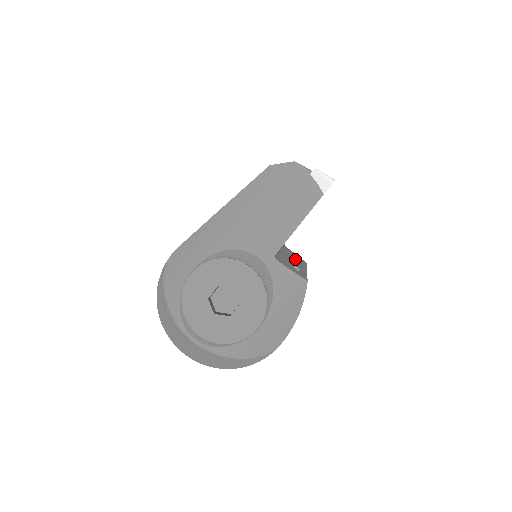
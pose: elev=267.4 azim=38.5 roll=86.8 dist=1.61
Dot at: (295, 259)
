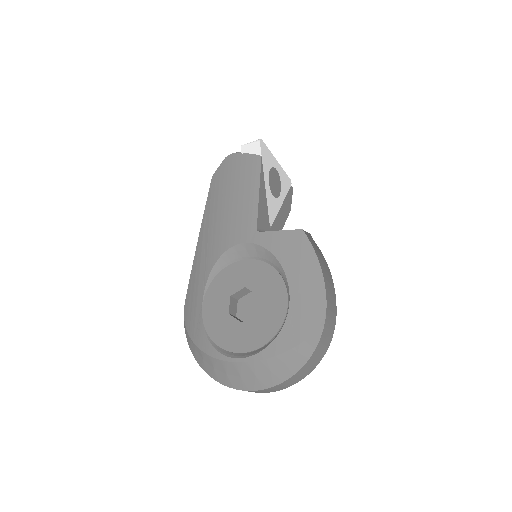
Dot at: occluded
